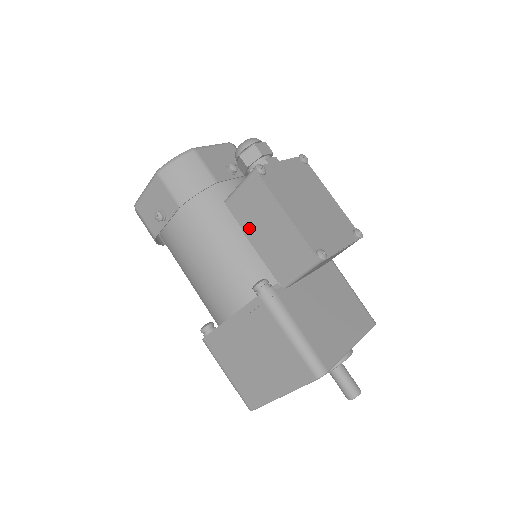
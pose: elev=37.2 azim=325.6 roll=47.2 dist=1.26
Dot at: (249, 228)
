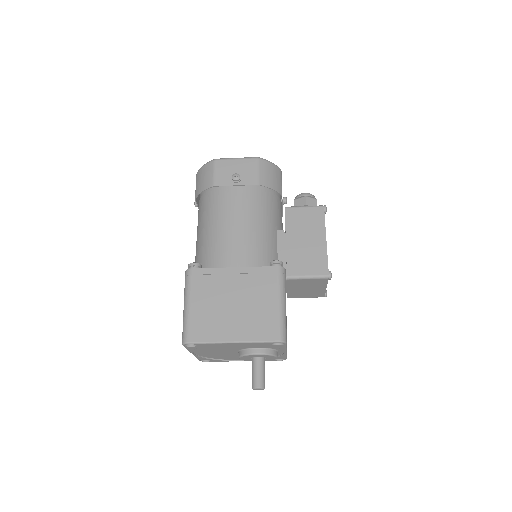
Dot at: (291, 231)
